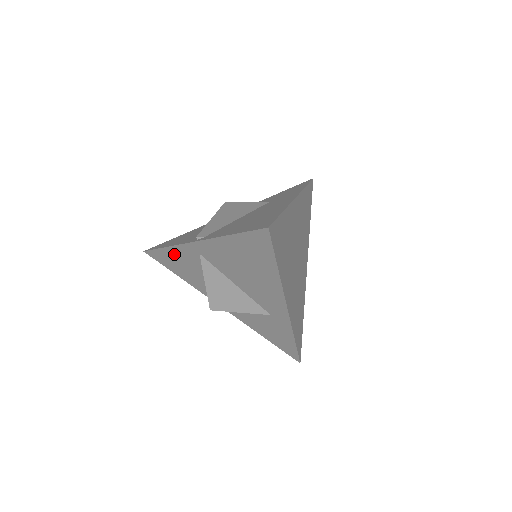
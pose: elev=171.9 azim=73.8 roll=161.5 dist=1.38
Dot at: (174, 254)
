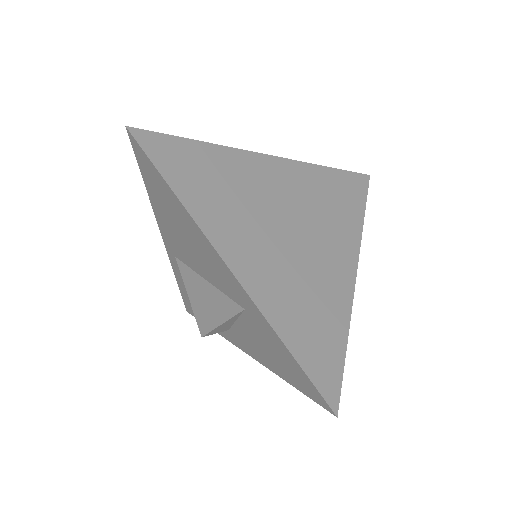
Dot at: (182, 285)
